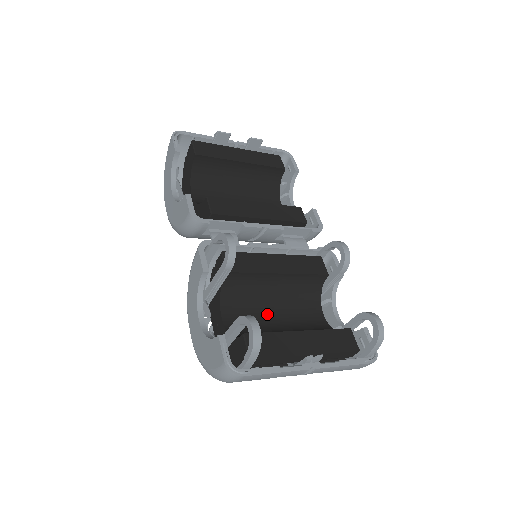
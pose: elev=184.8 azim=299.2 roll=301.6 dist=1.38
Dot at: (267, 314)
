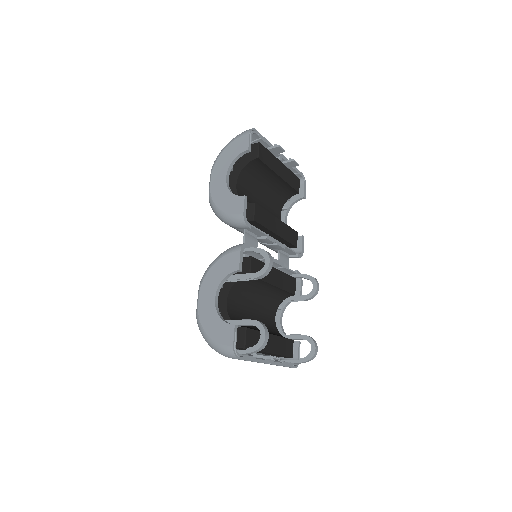
Dot at: (249, 307)
